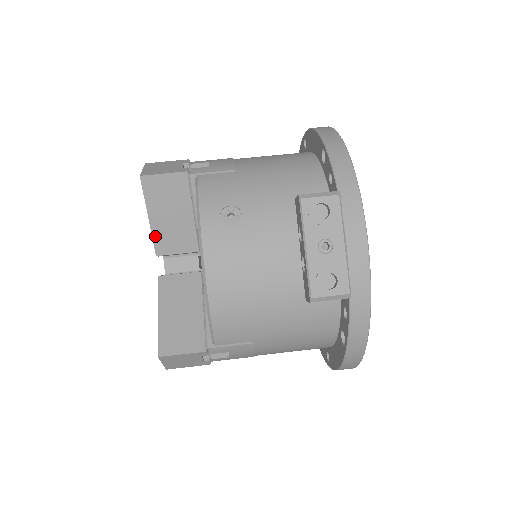
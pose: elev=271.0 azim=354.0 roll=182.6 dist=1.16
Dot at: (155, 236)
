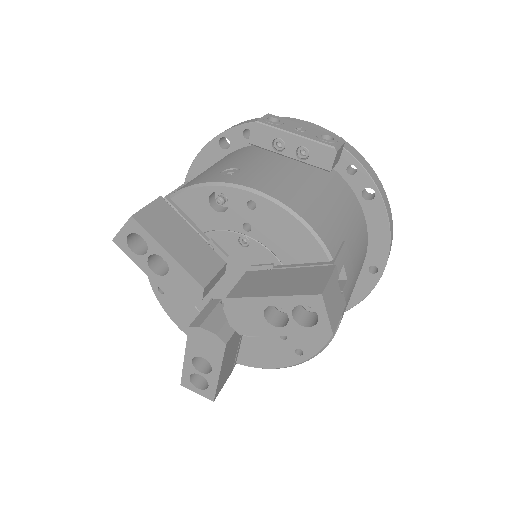
Dot at: (187, 268)
